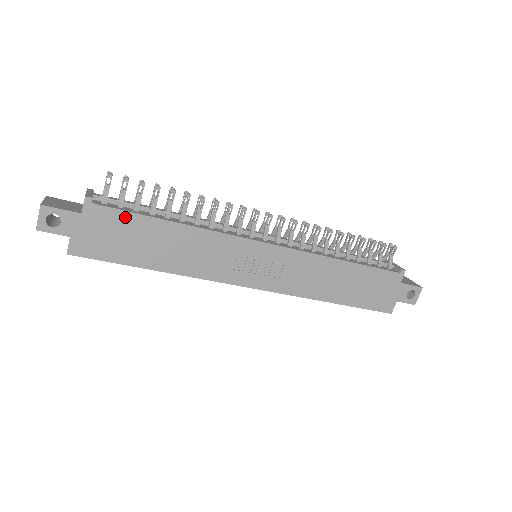
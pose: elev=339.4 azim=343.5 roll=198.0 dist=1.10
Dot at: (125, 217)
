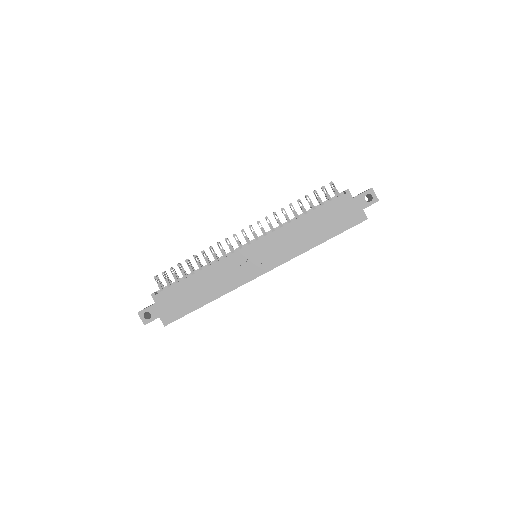
Dot at: (174, 290)
